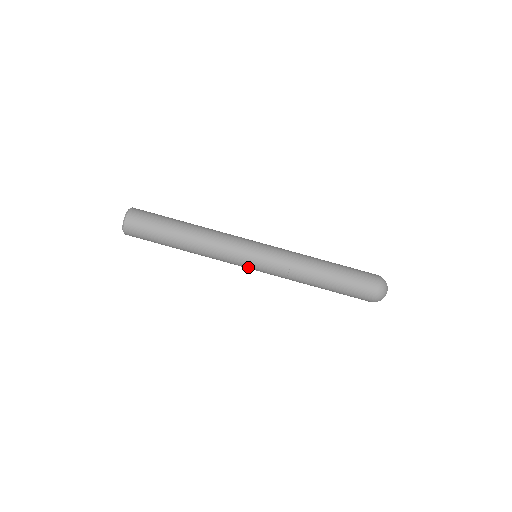
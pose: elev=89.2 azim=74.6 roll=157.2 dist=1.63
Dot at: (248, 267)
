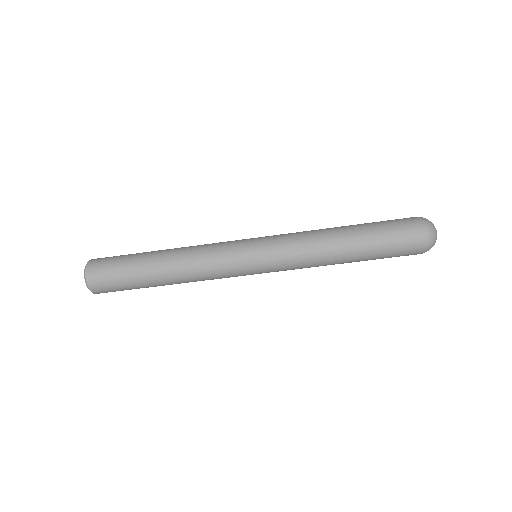
Dot at: (251, 274)
